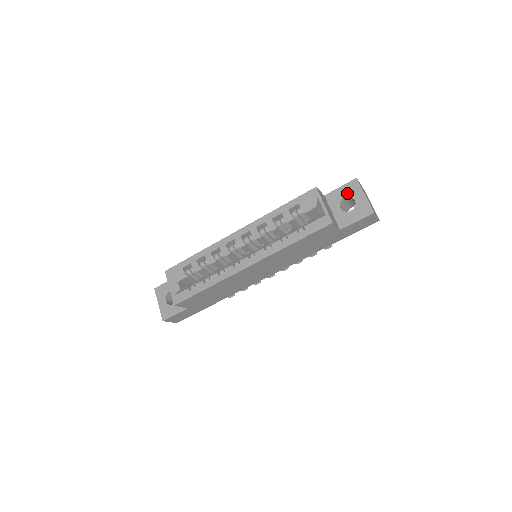
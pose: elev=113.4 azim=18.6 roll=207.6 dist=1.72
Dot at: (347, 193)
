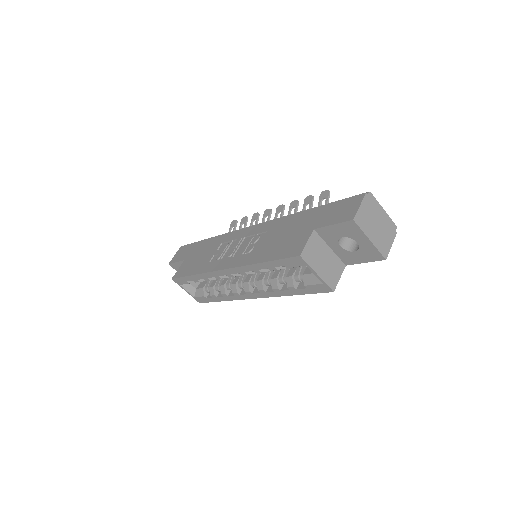
Dot at: (344, 234)
